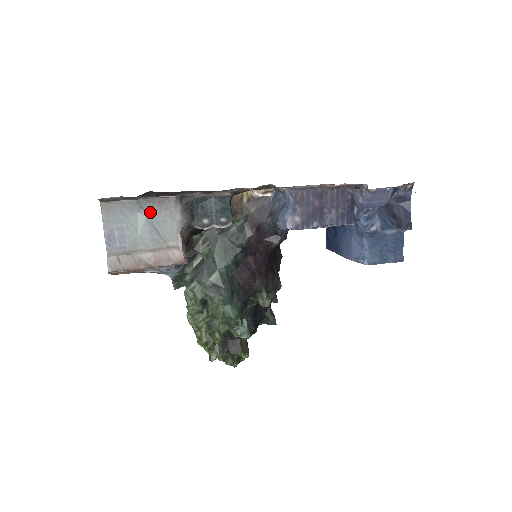
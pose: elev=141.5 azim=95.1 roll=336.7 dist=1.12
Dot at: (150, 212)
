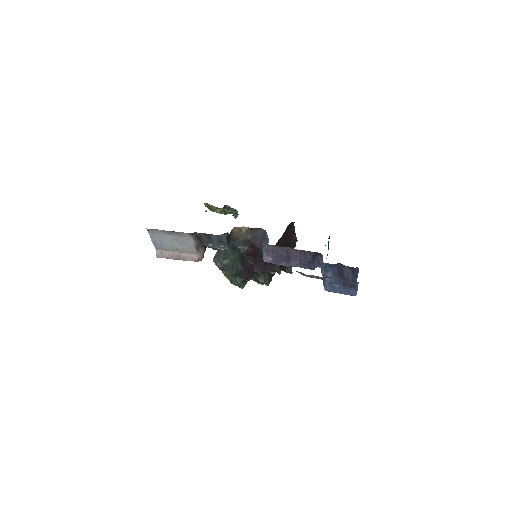
Dot at: (176, 236)
